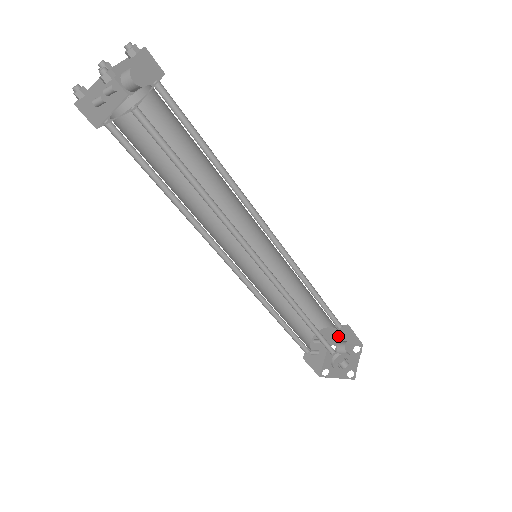
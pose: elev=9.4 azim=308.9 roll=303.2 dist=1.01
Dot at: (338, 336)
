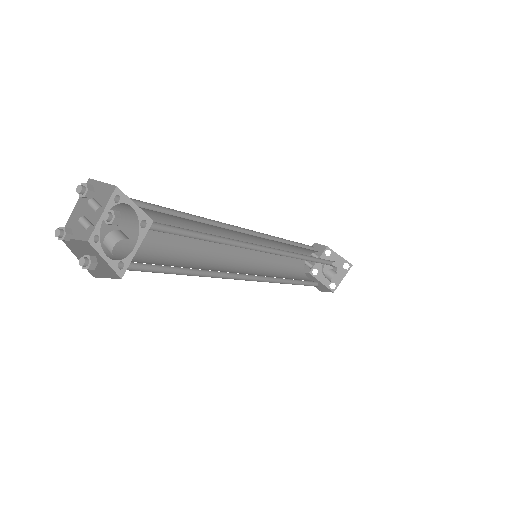
Dot at: occluded
